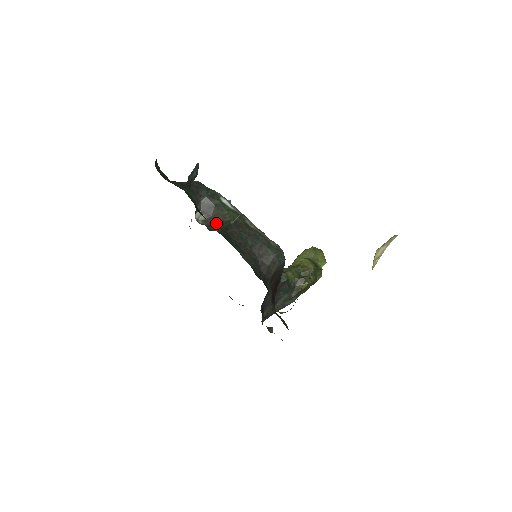
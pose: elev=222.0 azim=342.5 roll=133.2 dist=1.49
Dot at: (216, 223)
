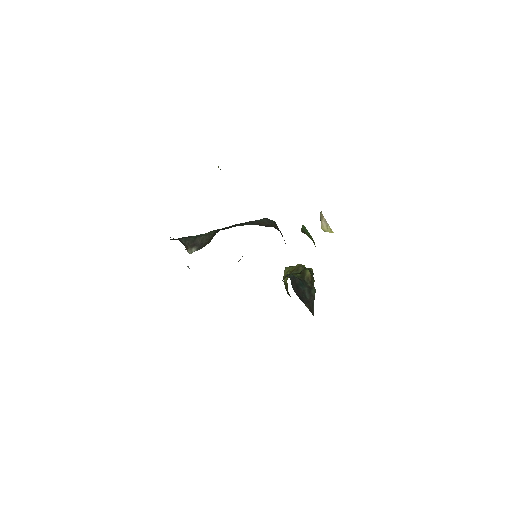
Dot at: (207, 242)
